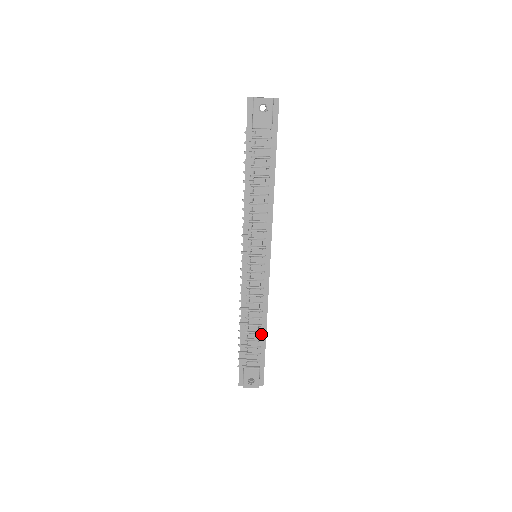
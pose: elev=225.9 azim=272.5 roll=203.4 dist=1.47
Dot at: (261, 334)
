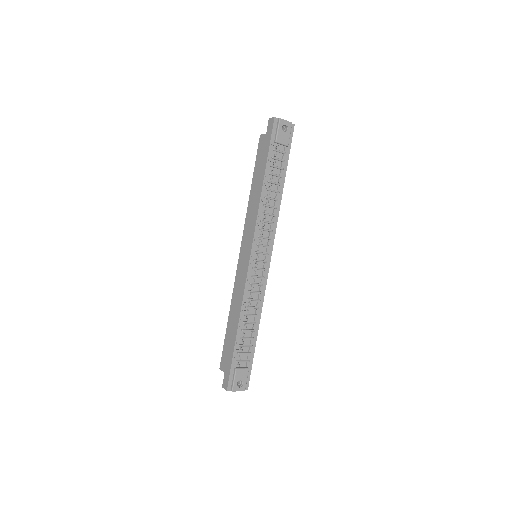
Dot at: (254, 332)
